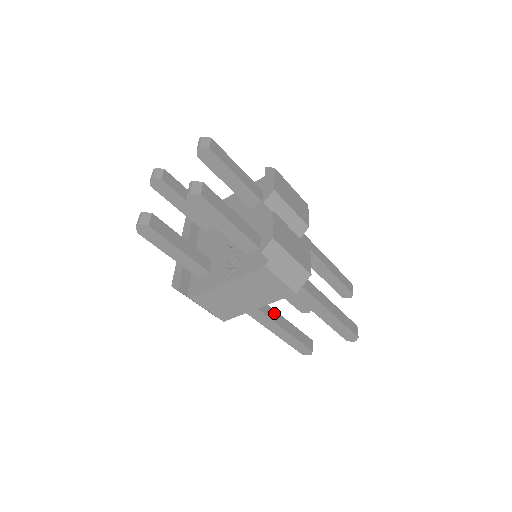
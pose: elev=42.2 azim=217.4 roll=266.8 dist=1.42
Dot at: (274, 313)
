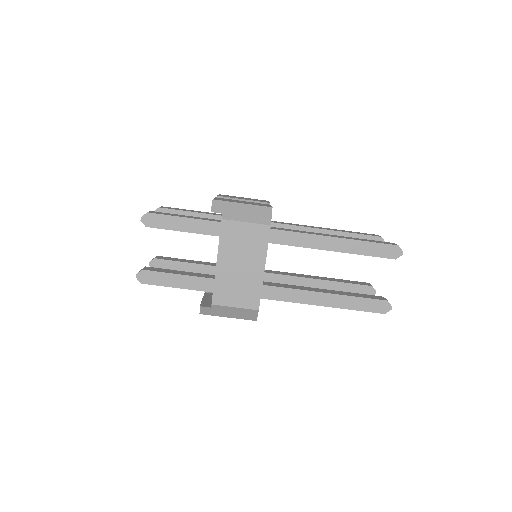
Dot at: (312, 289)
